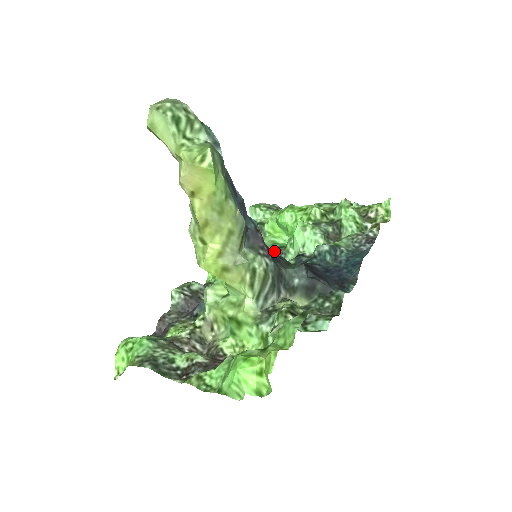
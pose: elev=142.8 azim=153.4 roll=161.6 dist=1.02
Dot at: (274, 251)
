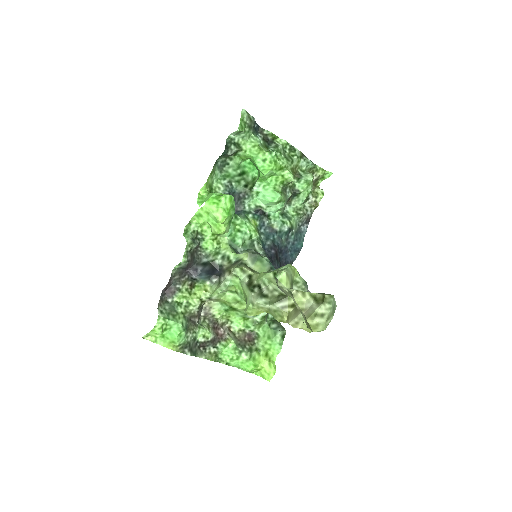
Dot at: (238, 180)
